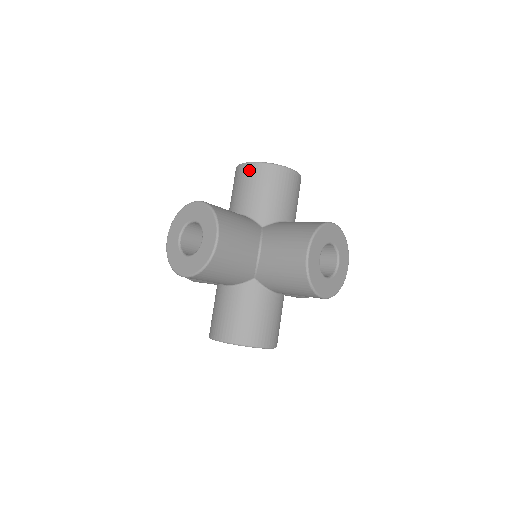
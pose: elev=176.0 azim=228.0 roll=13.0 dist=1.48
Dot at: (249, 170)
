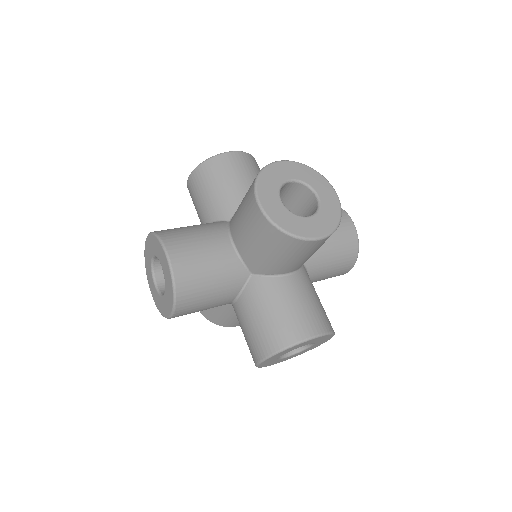
Dot at: (192, 182)
